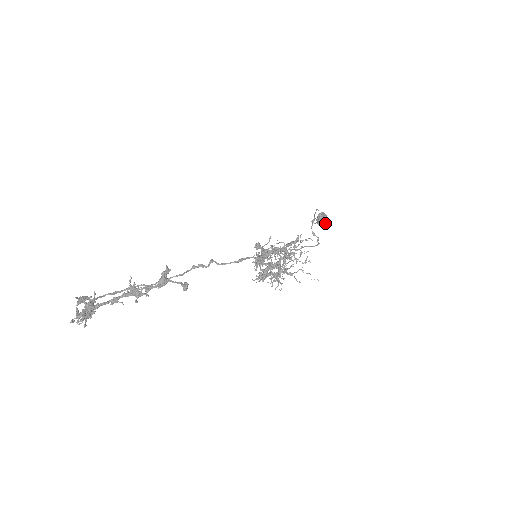
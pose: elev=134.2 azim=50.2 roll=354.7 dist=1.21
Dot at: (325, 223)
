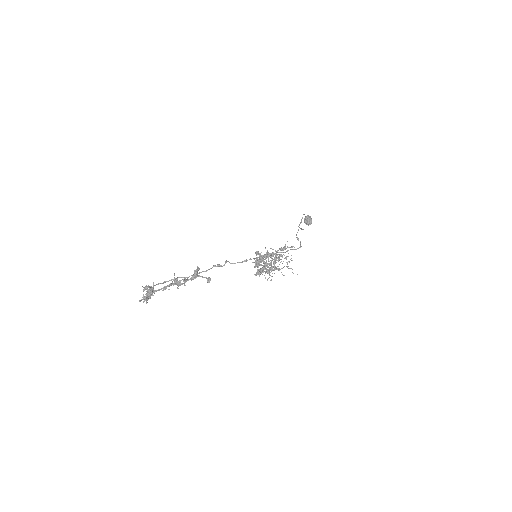
Dot at: (309, 224)
